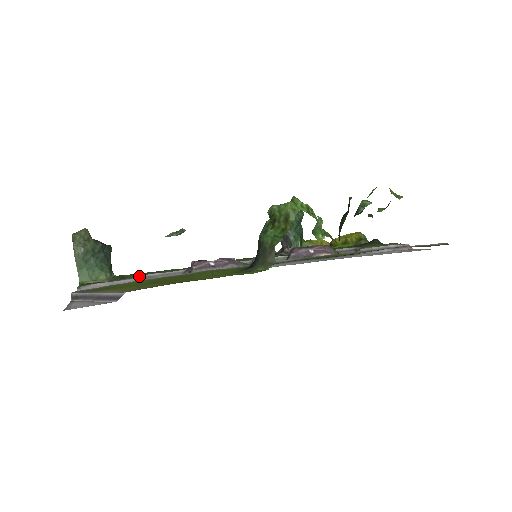
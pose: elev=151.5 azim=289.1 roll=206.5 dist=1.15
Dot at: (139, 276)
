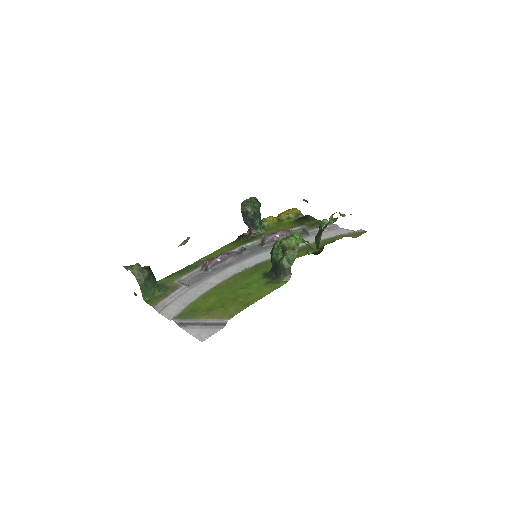
Dot at: (178, 283)
